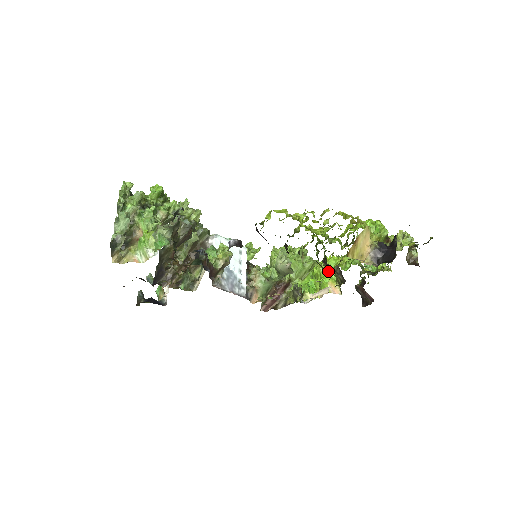
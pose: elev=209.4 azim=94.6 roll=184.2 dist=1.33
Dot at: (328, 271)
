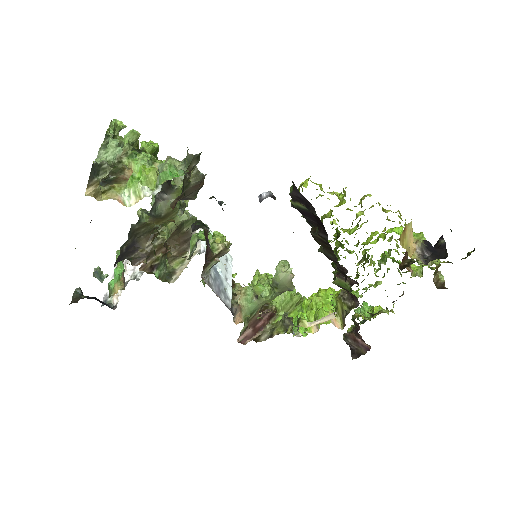
Dot at: (326, 301)
